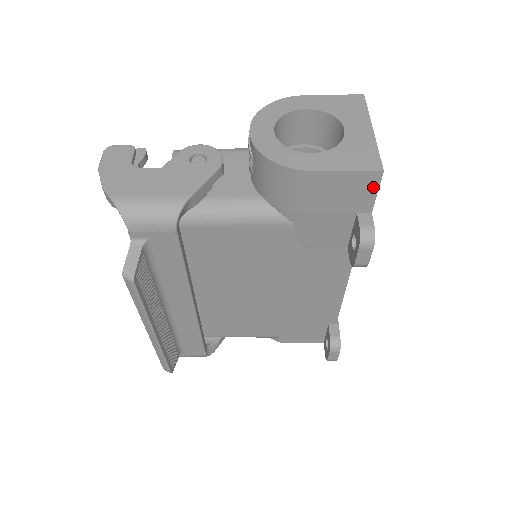
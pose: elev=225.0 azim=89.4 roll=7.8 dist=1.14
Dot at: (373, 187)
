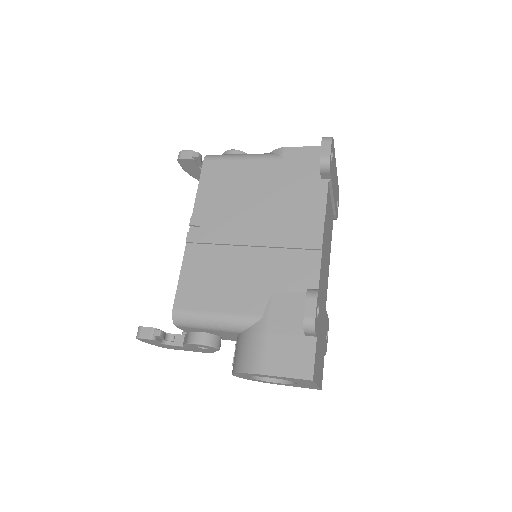
Dot at: occluded
